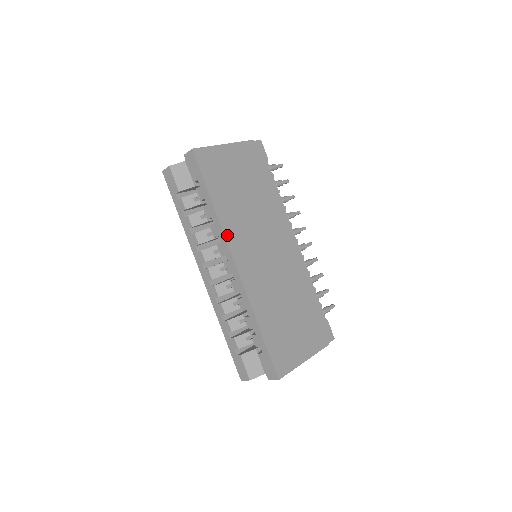
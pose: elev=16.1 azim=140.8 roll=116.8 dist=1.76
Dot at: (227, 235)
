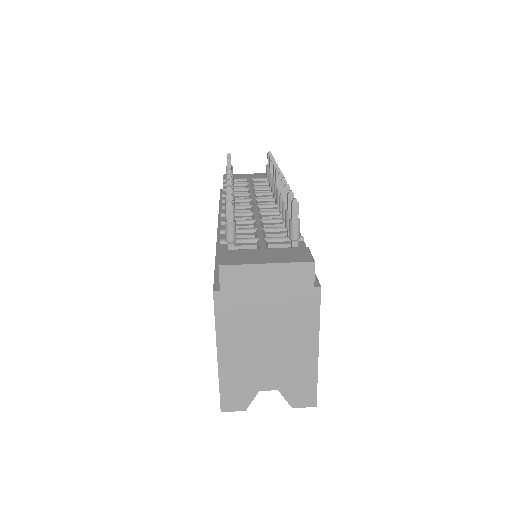
Dot at: occluded
